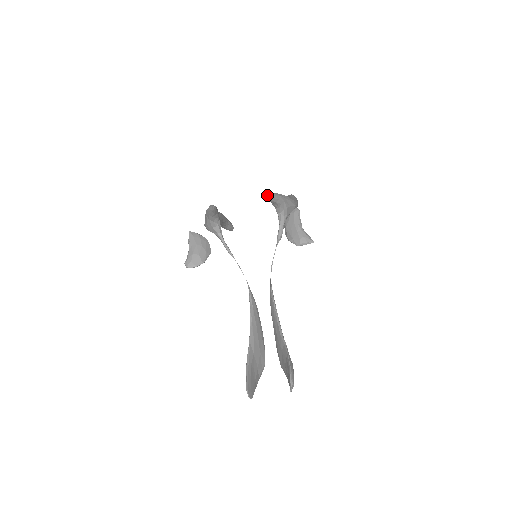
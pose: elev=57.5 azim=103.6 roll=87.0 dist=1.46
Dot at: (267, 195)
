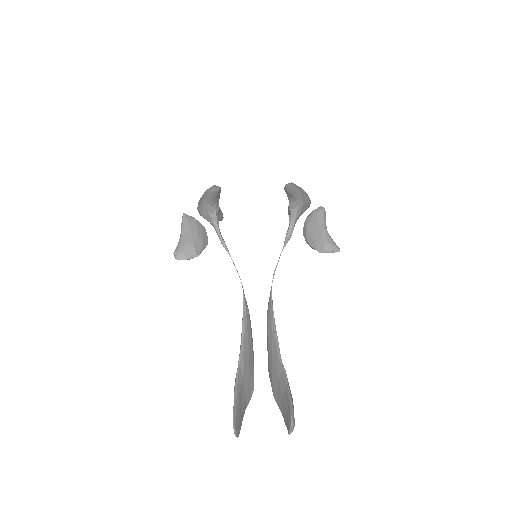
Dot at: (287, 184)
